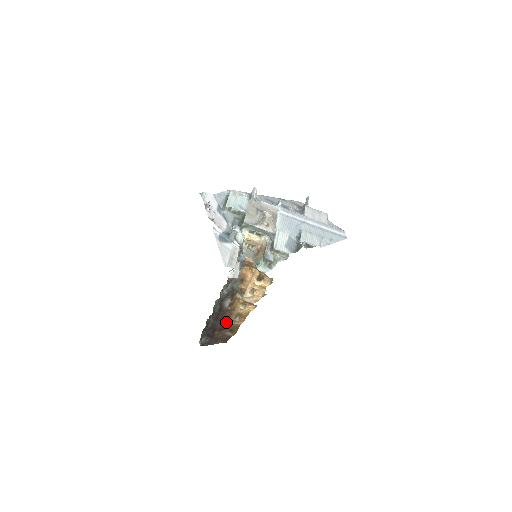
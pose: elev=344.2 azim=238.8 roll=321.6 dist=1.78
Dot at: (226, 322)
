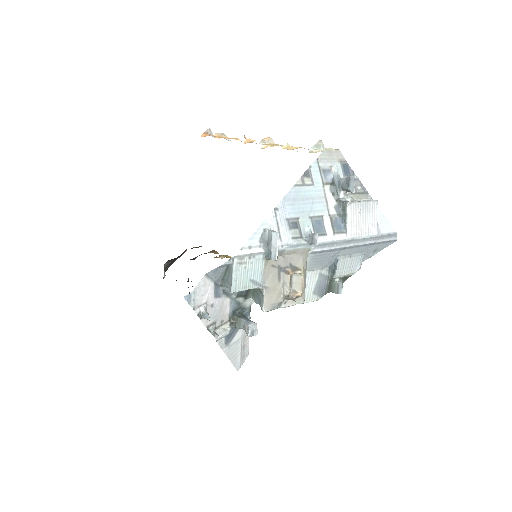
Dot at: (197, 256)
